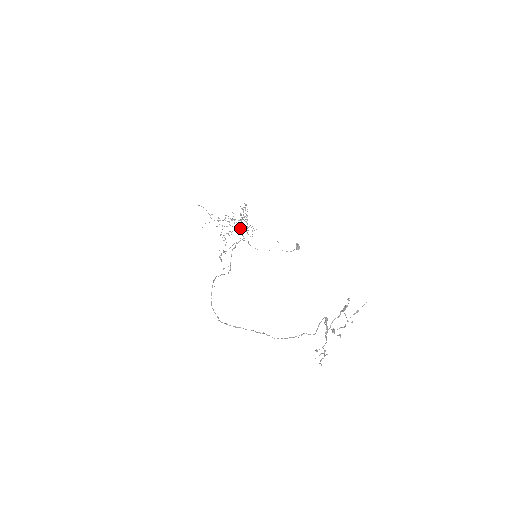
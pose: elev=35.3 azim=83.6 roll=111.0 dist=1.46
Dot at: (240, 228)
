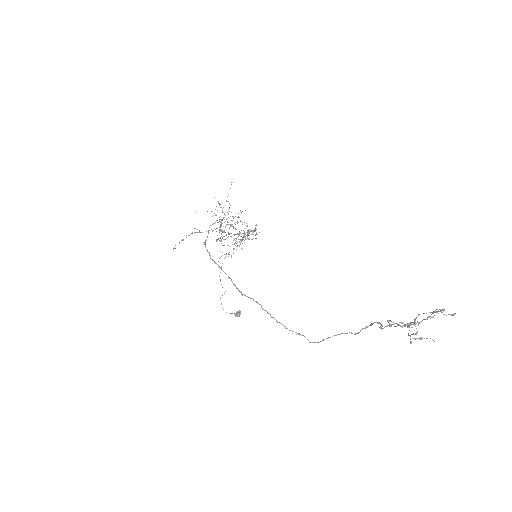
Dot at: (248, 231)
